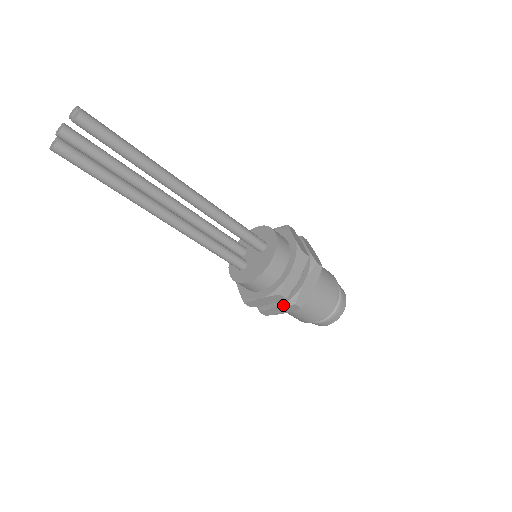
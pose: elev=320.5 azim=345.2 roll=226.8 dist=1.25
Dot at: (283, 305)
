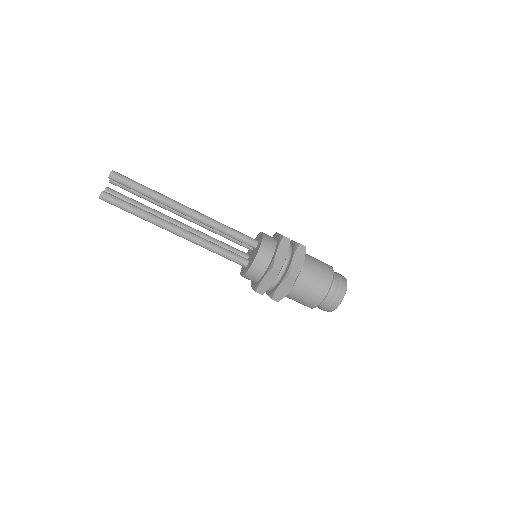
Dot at: (283, 281)
